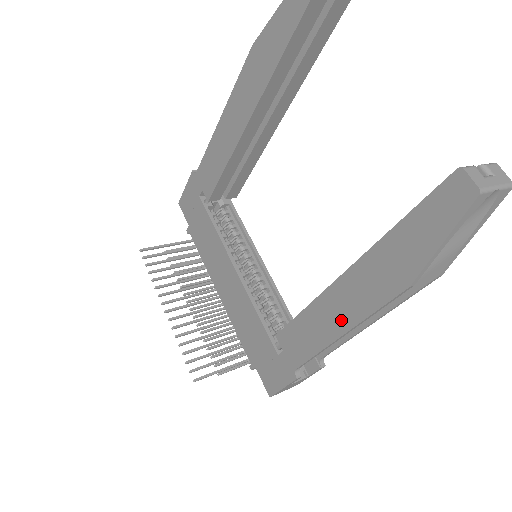
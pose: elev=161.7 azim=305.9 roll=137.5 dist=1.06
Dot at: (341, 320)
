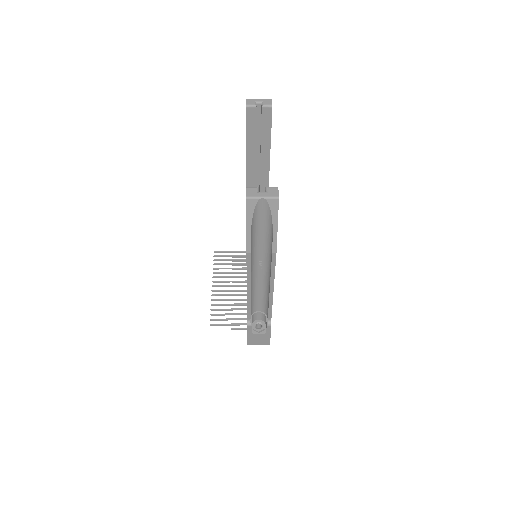
Dot at: occluded
